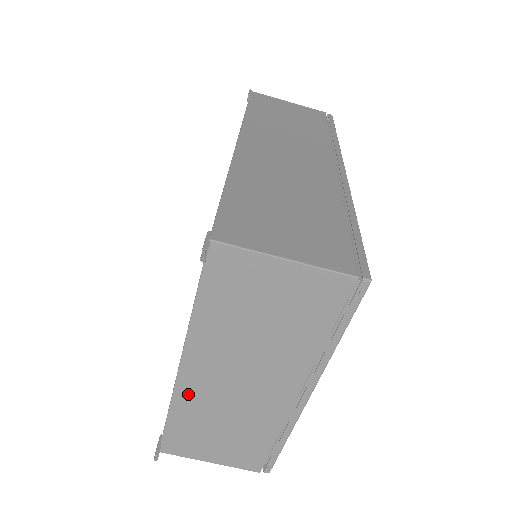
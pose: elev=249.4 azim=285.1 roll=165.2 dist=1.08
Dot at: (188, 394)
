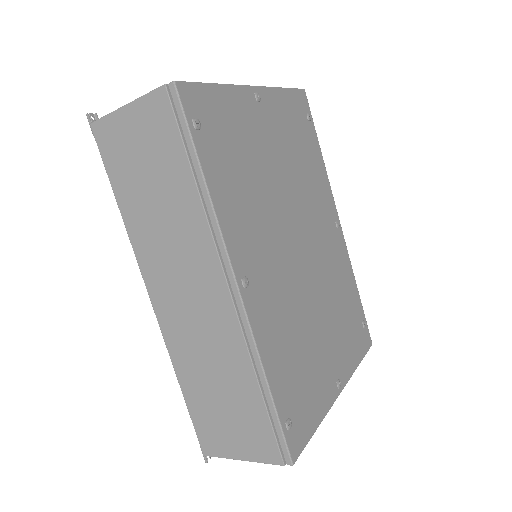
Dot at: occluded
